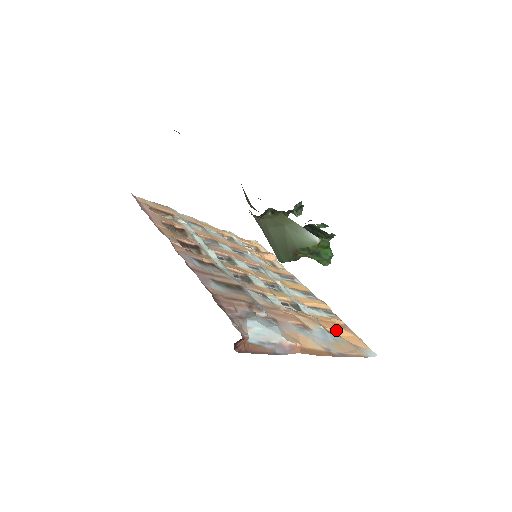
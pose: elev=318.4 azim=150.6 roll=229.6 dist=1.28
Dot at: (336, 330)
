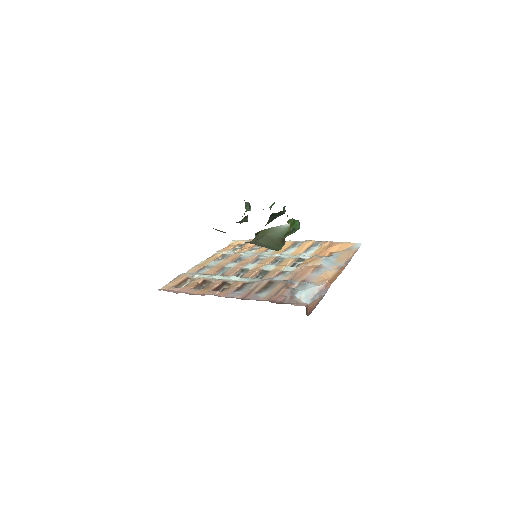
Dot at: (330, 251)
